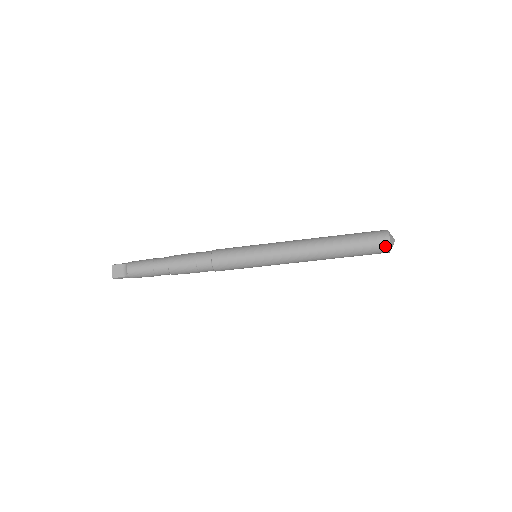
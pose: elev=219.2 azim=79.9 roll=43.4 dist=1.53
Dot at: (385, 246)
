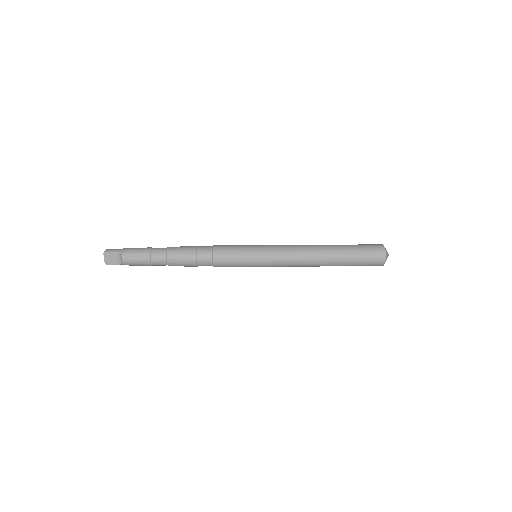
Dot at: (379, 264)
